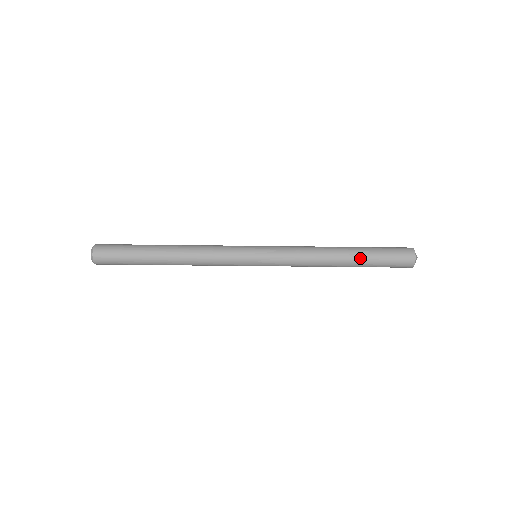
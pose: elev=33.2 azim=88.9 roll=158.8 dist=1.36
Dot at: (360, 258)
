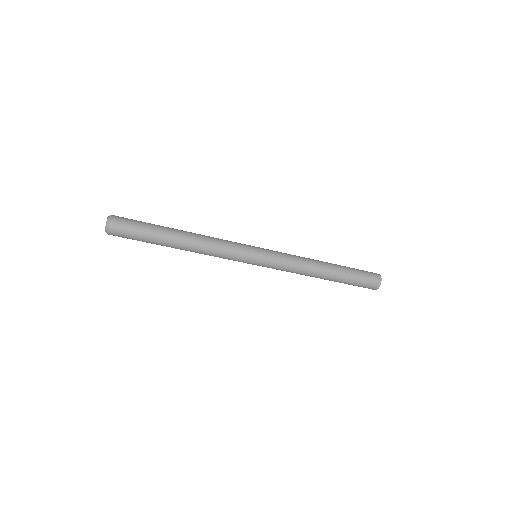
Dot at: (338, 281)
